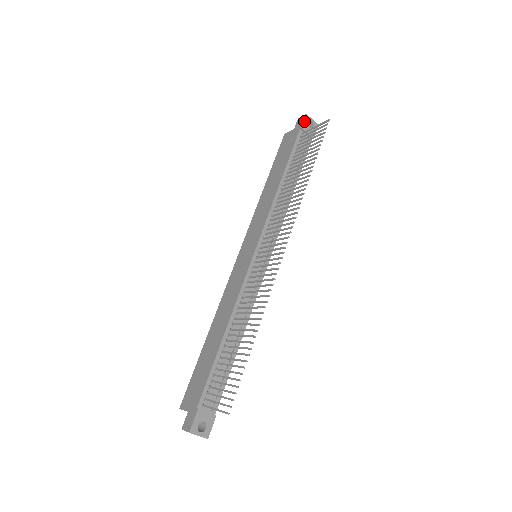
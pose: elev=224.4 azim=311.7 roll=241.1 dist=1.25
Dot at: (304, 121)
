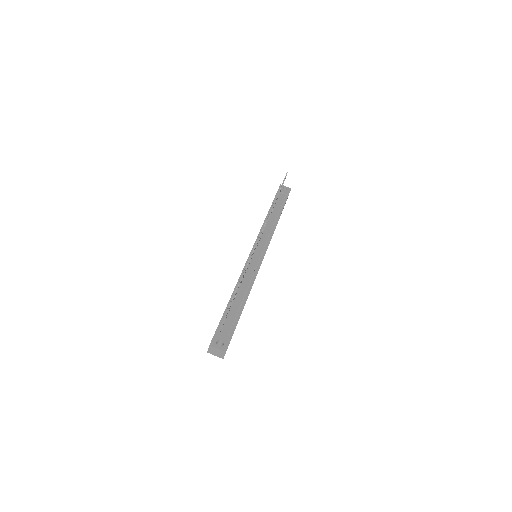
Dot at: (279, 187)
